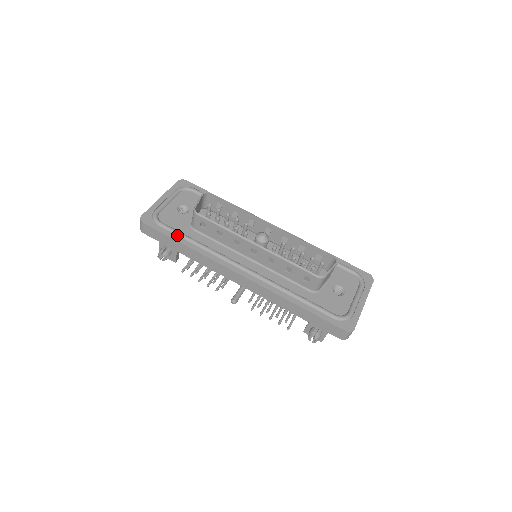
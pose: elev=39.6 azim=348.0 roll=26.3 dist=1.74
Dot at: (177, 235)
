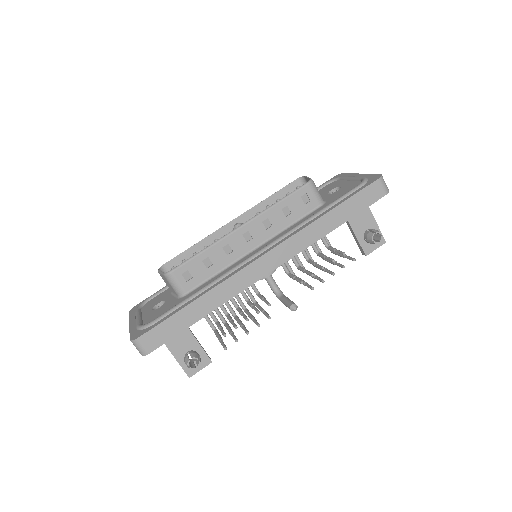
Dot at: (178, 307)
